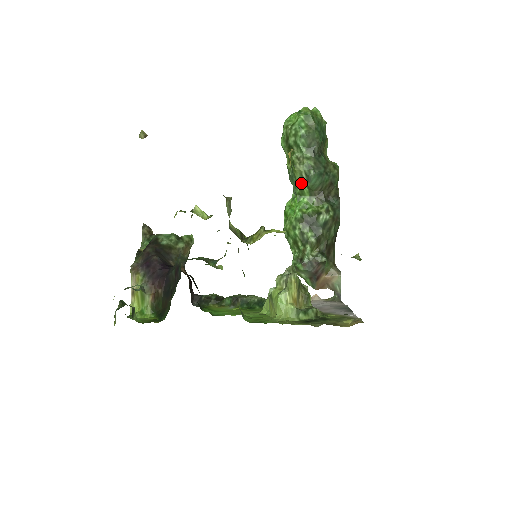
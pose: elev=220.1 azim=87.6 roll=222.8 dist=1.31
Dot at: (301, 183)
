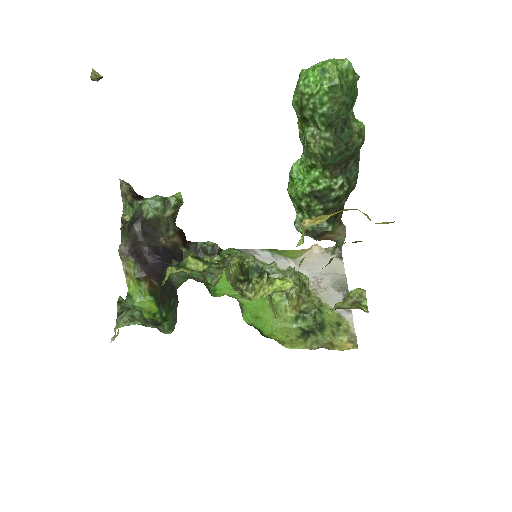
Dot at: (314, 158)
